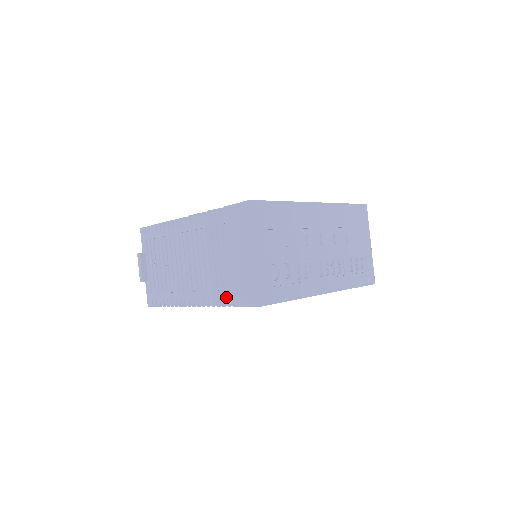
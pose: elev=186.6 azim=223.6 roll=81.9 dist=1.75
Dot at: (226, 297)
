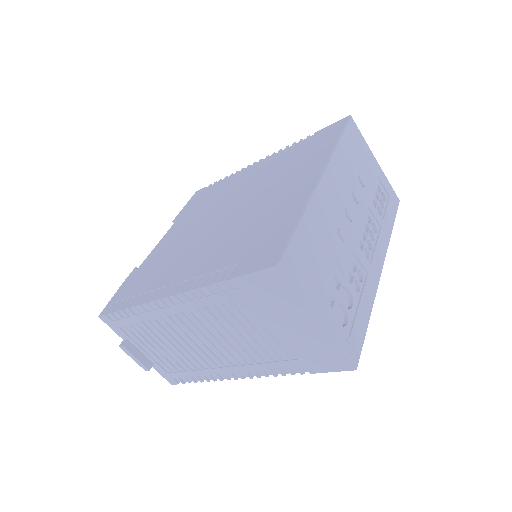
Dot at: (293, 367)
